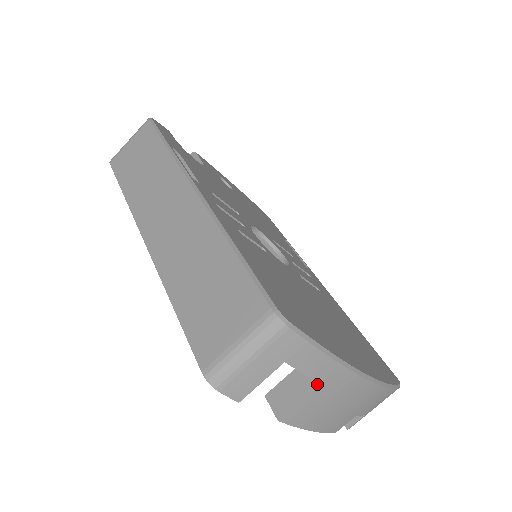
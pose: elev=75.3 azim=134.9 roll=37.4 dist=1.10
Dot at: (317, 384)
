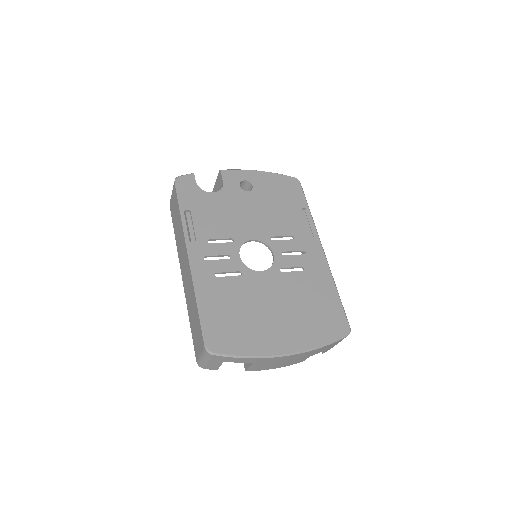
Dot at: (252, 362)
